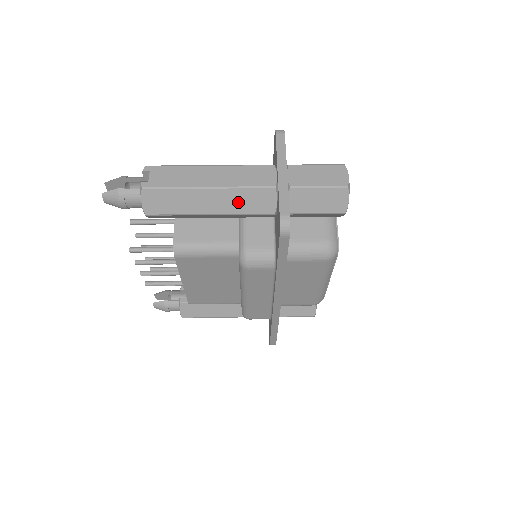
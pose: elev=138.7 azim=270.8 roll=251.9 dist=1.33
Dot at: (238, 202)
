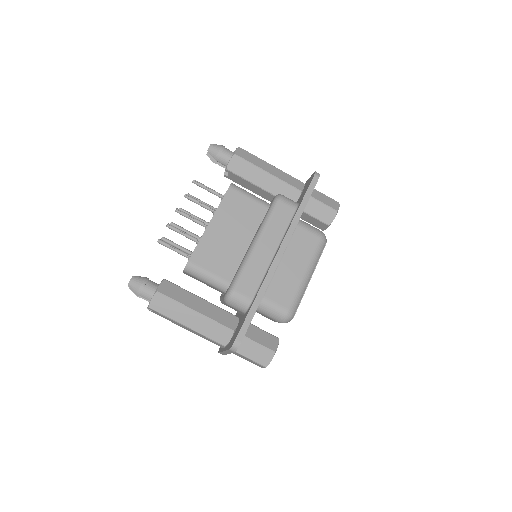
Dot at: occluded
